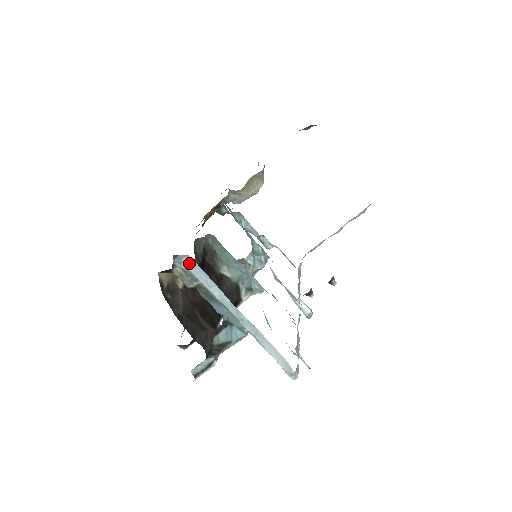
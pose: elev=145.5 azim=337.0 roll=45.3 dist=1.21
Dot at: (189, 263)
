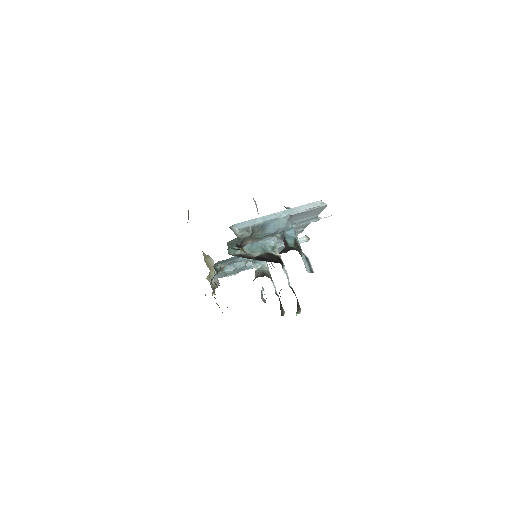
Dot at: (237, 227)
